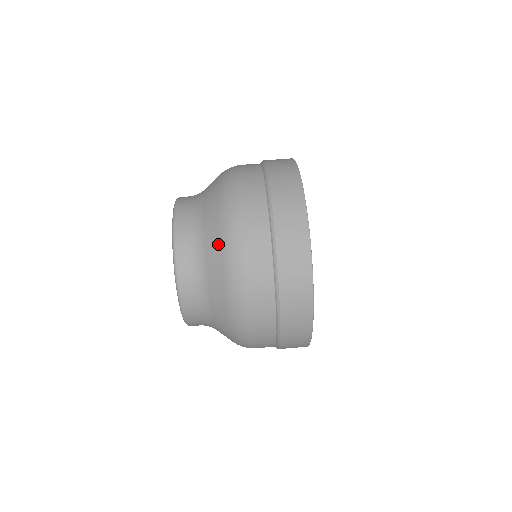
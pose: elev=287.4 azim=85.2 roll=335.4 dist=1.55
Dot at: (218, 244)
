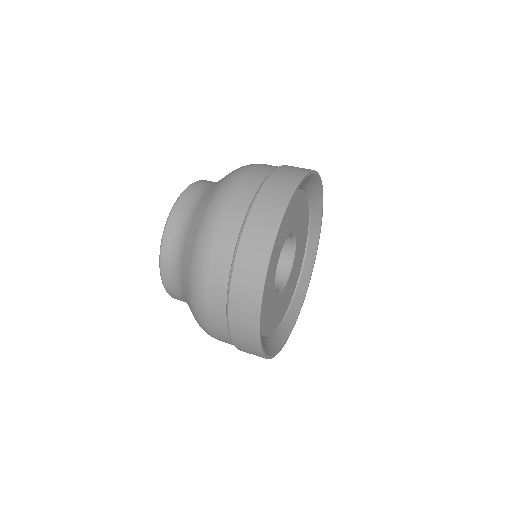
Dot at: (215, 188)
